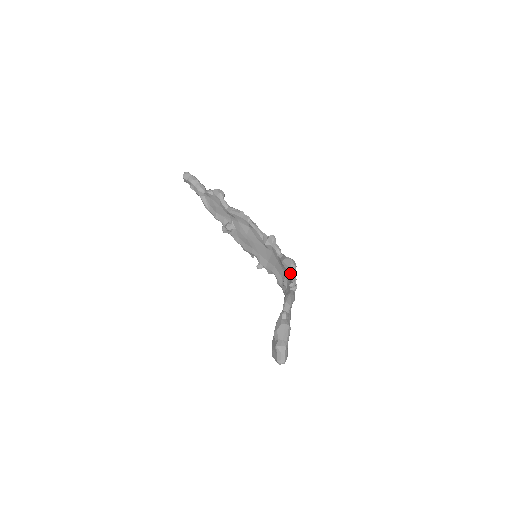
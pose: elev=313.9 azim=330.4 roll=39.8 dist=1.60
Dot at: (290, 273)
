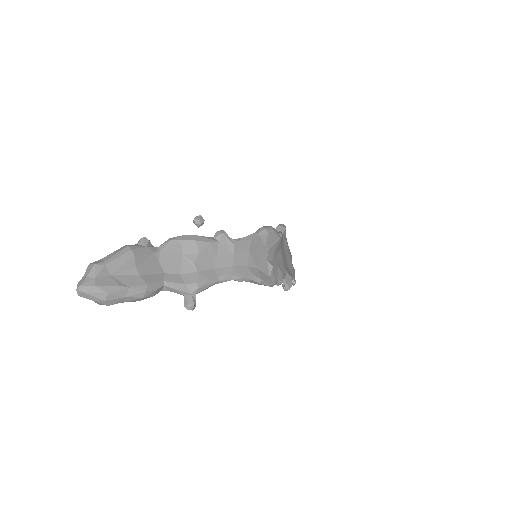
Dot at: occluded
